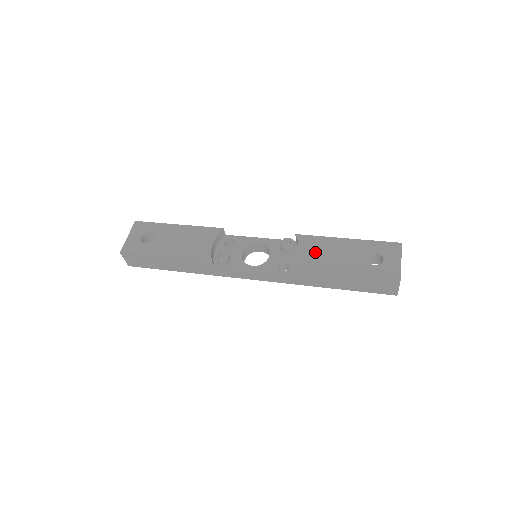
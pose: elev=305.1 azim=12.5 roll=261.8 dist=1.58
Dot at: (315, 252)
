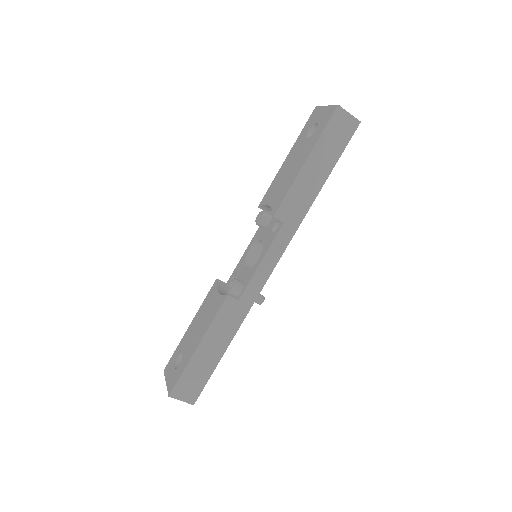
Dot at: (277, 188)
